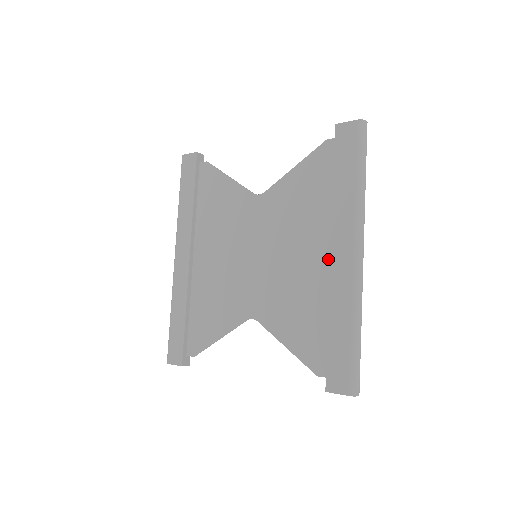
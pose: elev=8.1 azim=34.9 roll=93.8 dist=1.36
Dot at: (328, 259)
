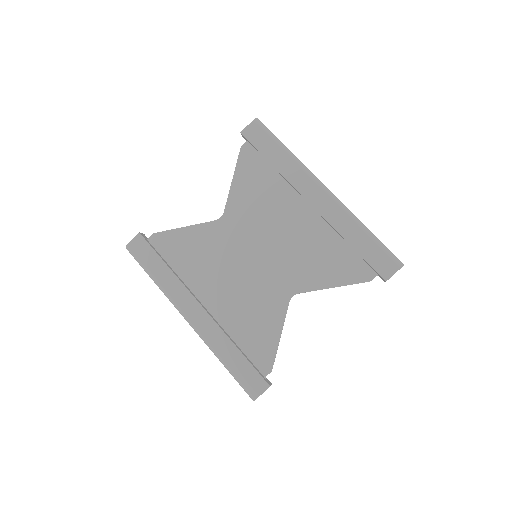
Dot at: (309, 210)
